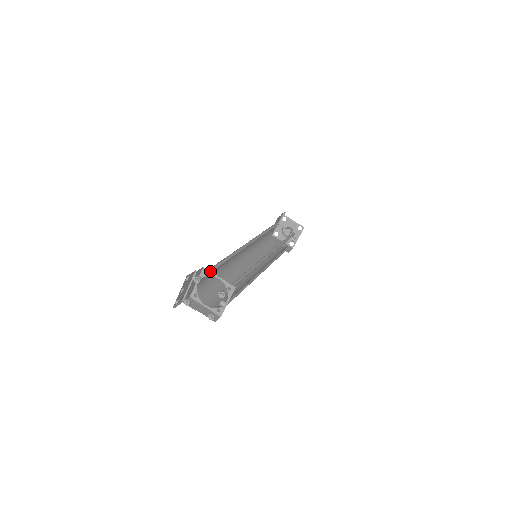
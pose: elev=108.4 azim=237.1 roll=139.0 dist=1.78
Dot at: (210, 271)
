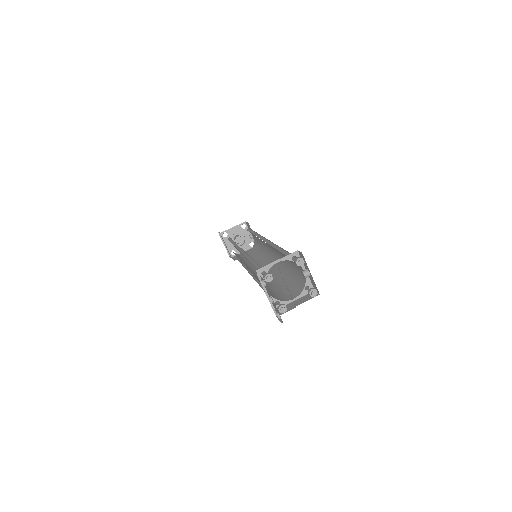
Dot at: (264, 266)
